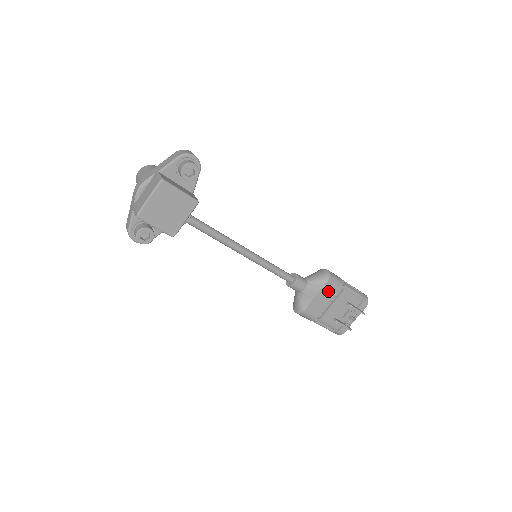
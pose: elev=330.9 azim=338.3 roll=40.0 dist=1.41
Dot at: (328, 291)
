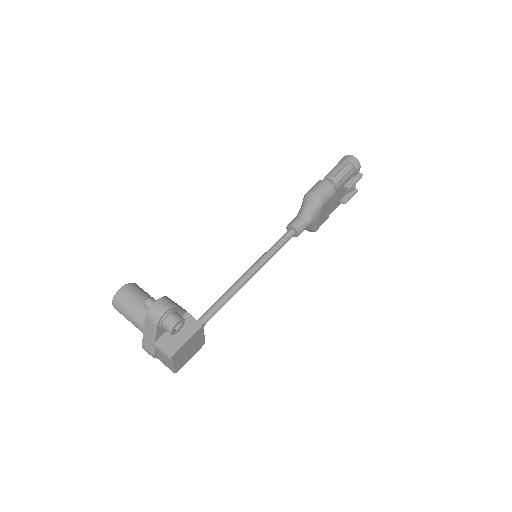
Dot at: (326, 206)
